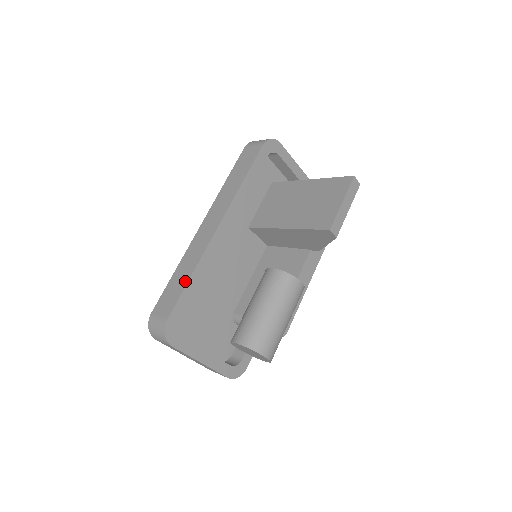
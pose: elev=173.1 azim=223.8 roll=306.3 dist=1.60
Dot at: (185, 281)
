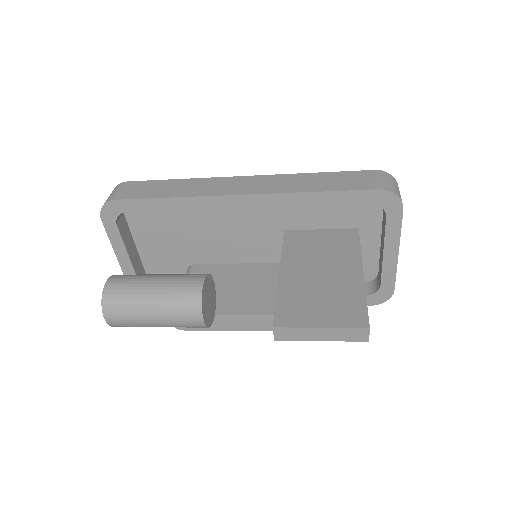
Dot at: (163, 195)
